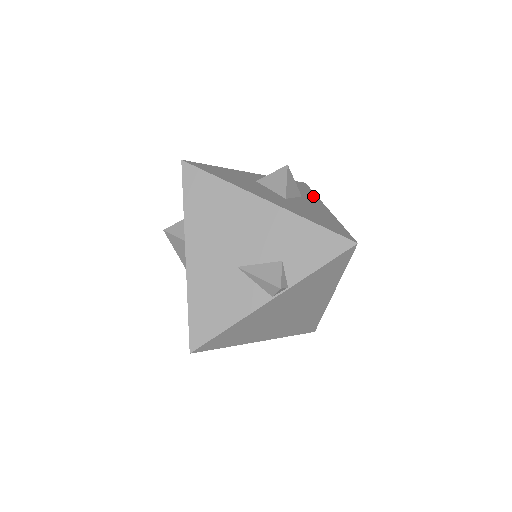
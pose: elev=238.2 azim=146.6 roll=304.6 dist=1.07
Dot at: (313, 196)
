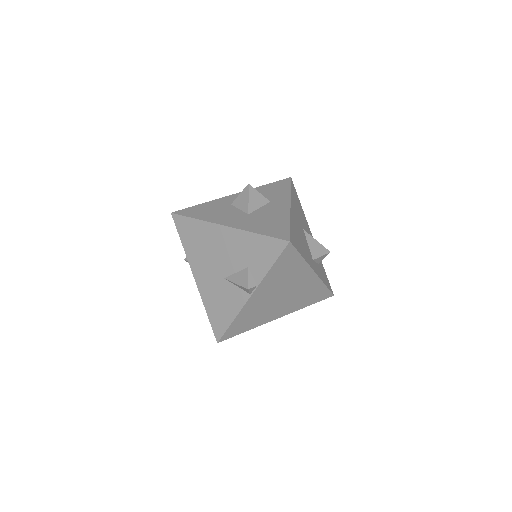
Dot at: (285, 195)
